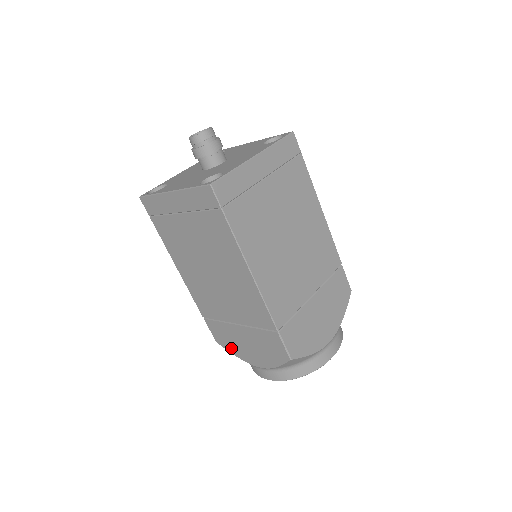
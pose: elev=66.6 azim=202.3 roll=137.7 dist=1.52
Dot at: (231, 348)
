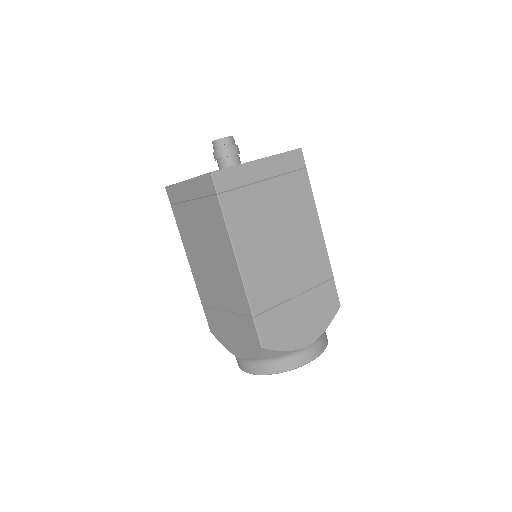
Dot at: (221, 338)
